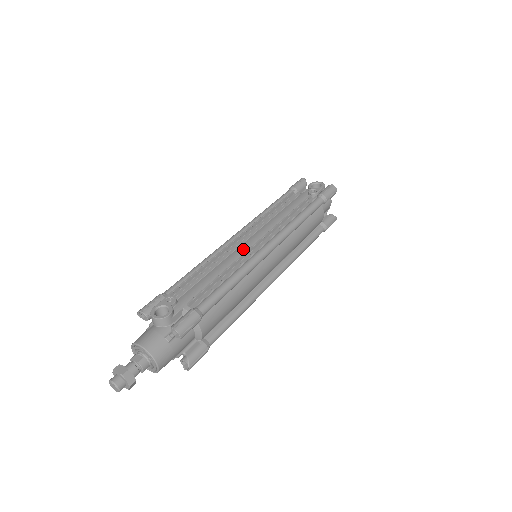
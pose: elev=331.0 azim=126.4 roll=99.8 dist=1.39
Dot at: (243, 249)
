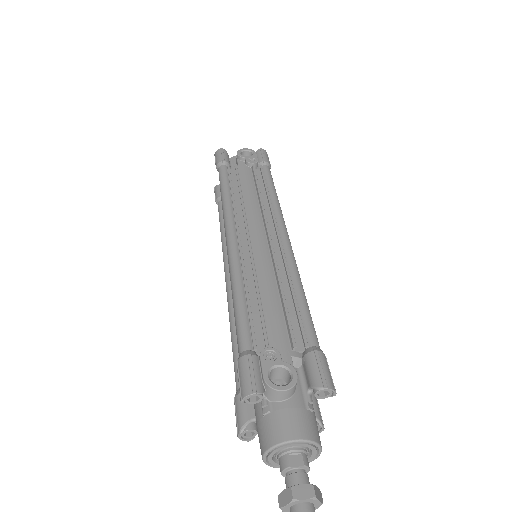
Dot at: (262, 251)
